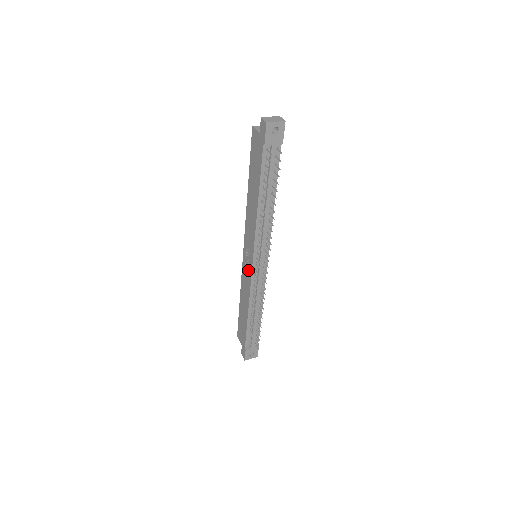
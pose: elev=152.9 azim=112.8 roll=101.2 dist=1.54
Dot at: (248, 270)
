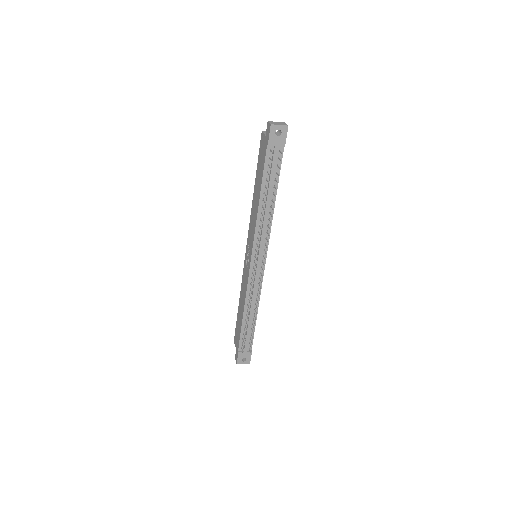
Dot at: (247, 268)
